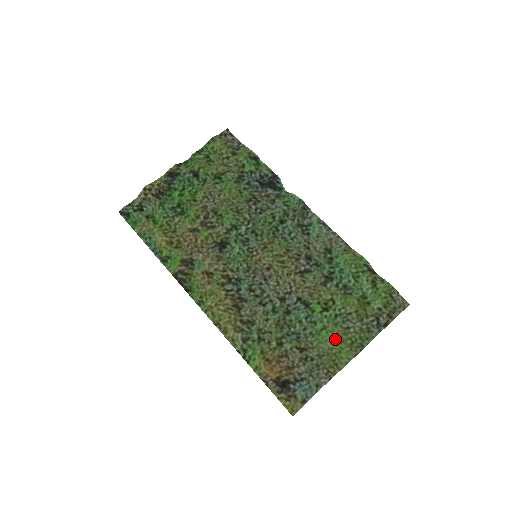
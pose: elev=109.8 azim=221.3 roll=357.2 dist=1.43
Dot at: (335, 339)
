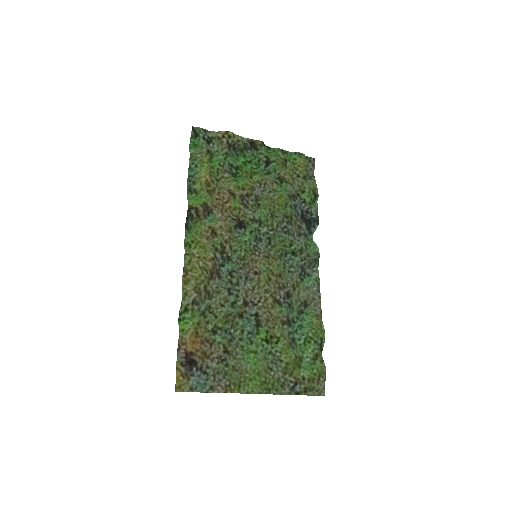
Dot at: (256, 367)
